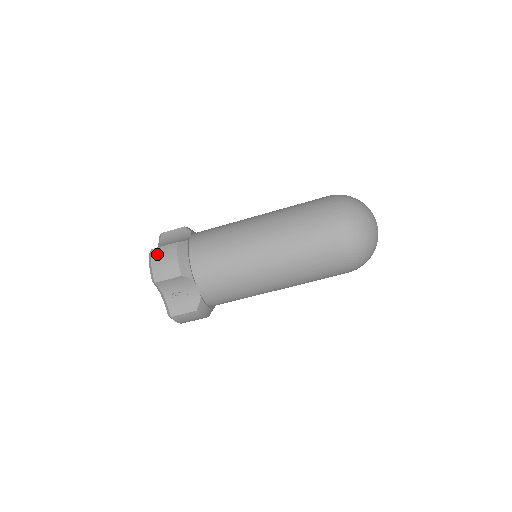
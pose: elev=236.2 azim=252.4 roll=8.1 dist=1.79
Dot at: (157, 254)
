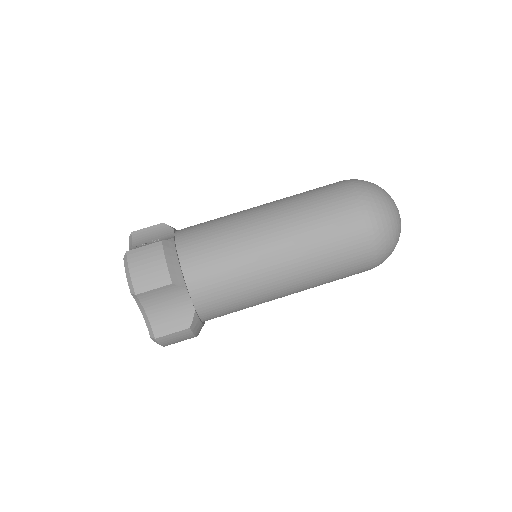
Dot at: occluded
